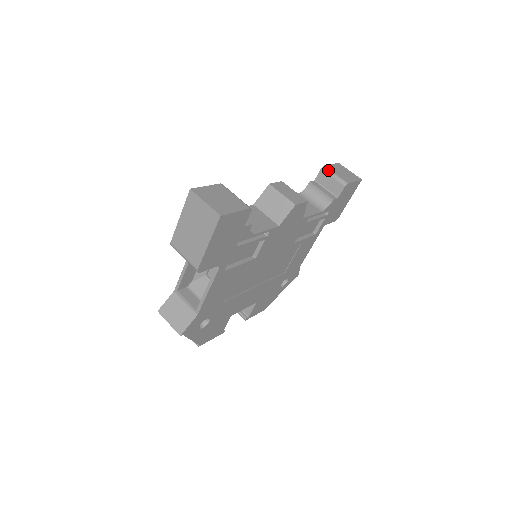
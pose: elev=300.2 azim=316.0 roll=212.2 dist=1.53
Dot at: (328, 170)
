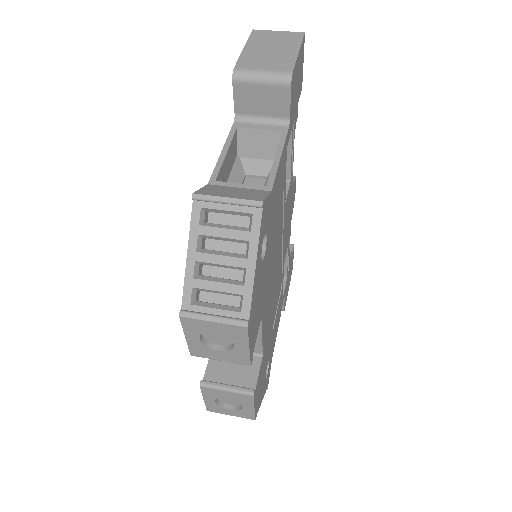
Dot at: occluded
